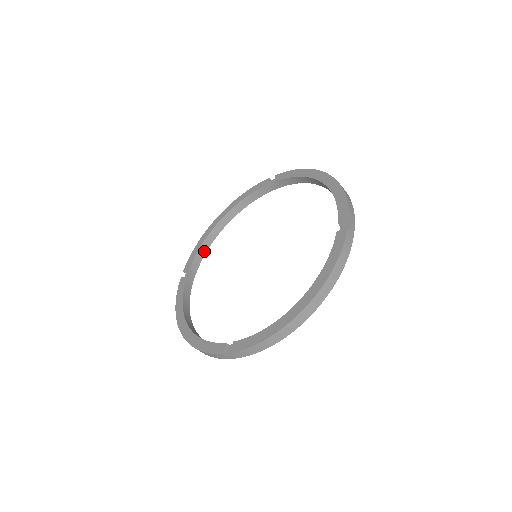
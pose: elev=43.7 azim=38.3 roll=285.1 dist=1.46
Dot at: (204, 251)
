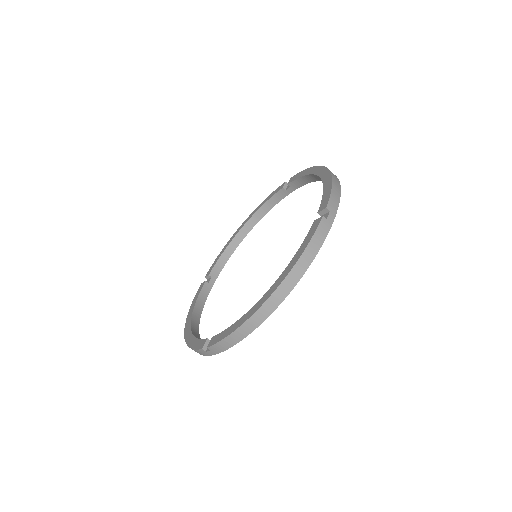
Dot at: (226, 258)
